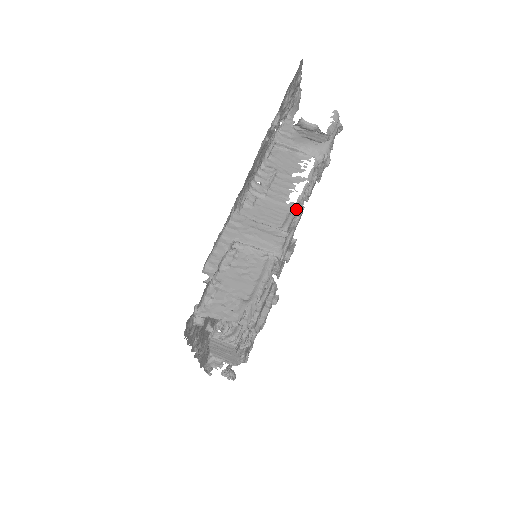
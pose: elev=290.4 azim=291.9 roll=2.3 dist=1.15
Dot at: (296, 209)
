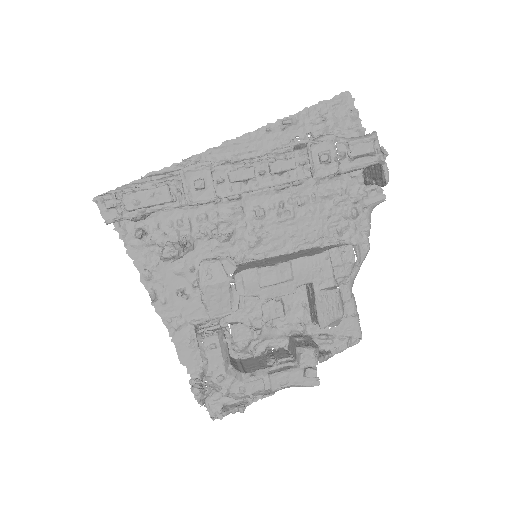
Dot at: (240, 162)
